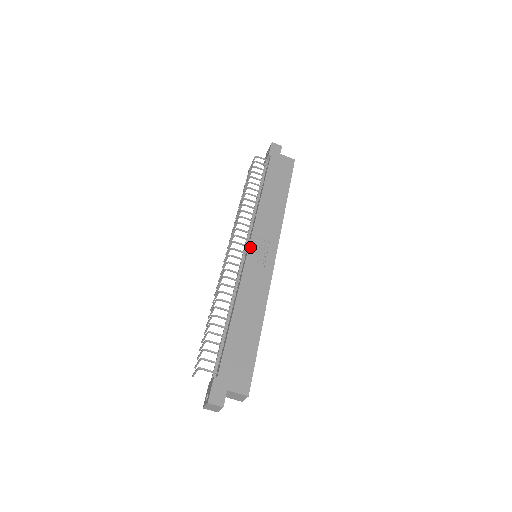
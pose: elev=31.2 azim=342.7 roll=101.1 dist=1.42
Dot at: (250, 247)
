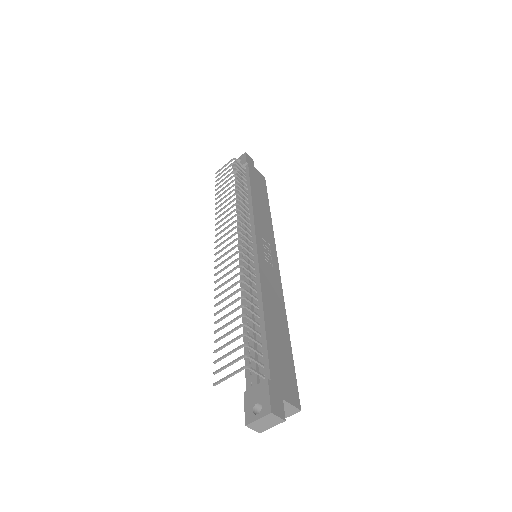
Dot at: (257, 242)
